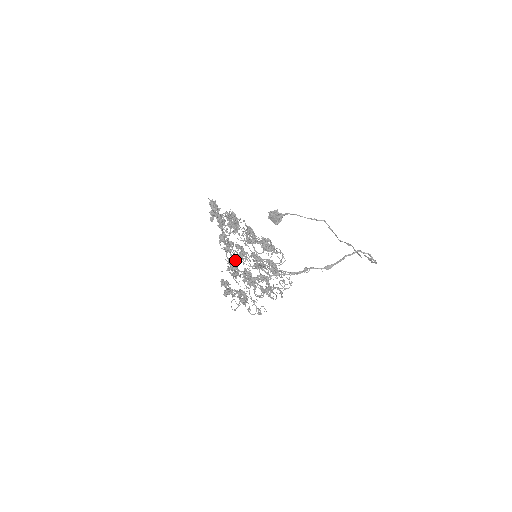
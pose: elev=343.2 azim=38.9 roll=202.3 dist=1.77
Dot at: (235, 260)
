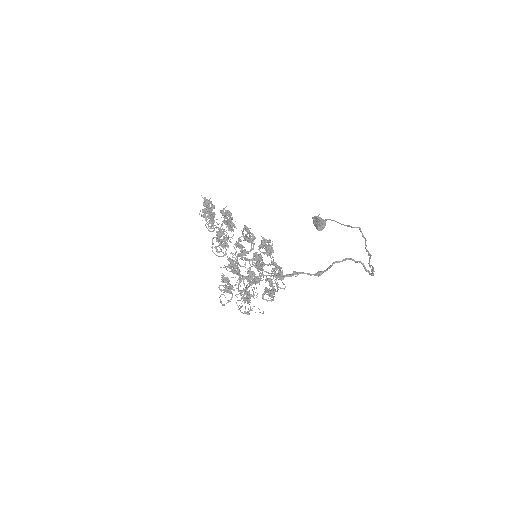
Dot at: (223, 256)
